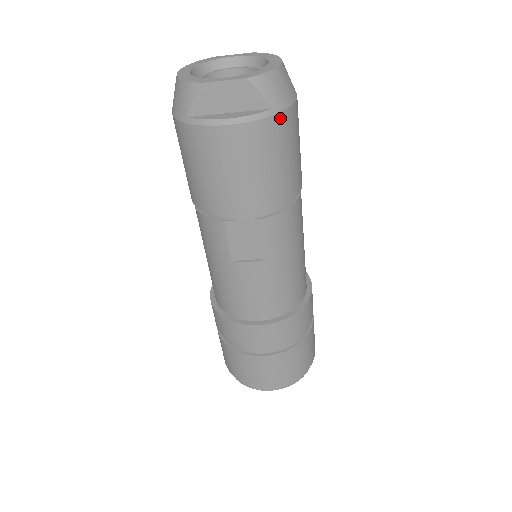
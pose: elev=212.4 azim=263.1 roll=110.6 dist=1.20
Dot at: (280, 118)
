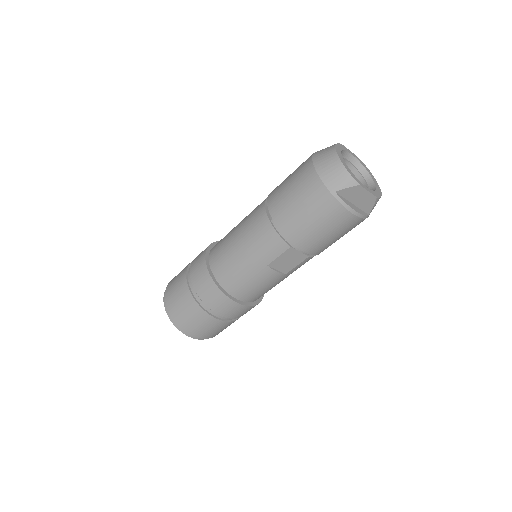
Dot at: occluded
